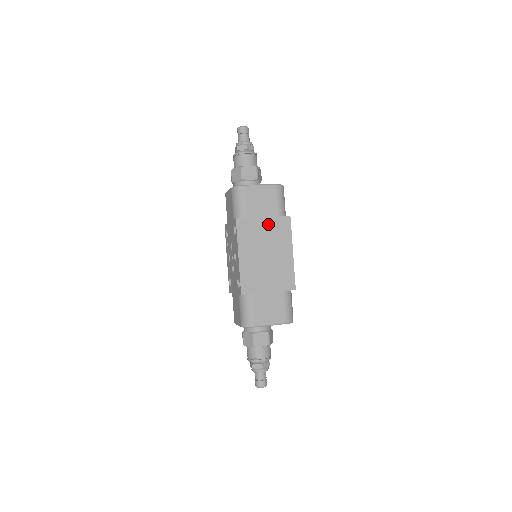
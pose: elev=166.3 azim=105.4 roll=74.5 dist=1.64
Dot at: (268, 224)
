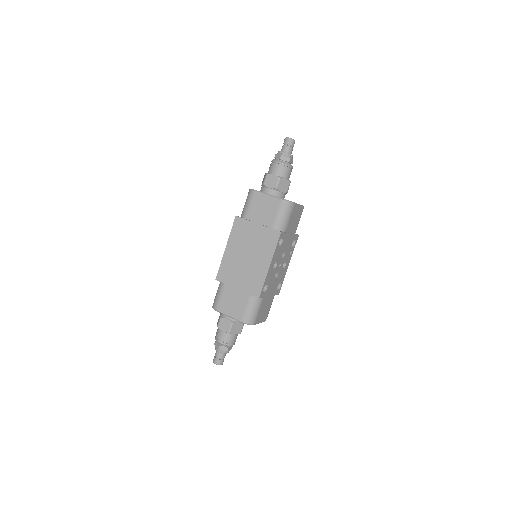
Dot at: (259, 231)
